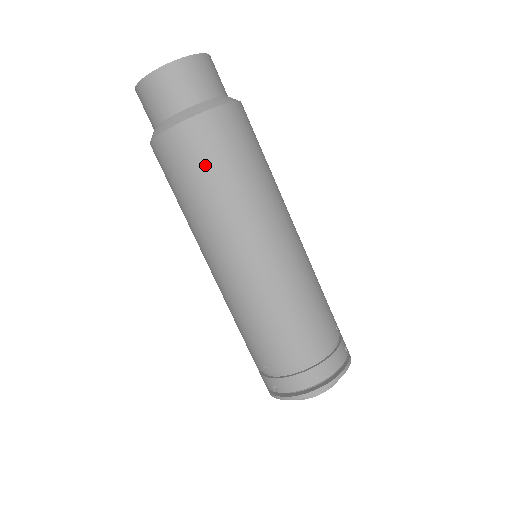
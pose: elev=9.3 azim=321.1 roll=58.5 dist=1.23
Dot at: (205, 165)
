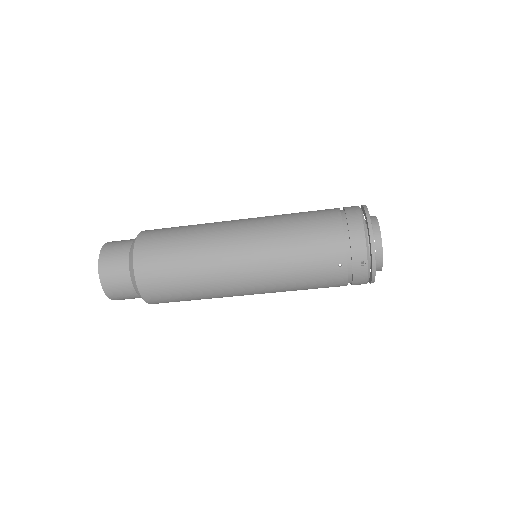
Dot at: (166, 254)
